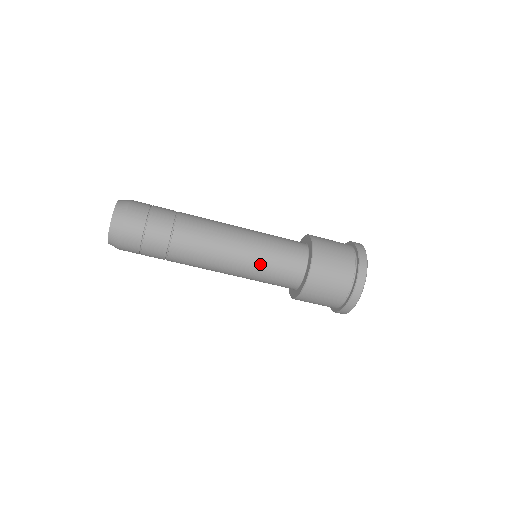
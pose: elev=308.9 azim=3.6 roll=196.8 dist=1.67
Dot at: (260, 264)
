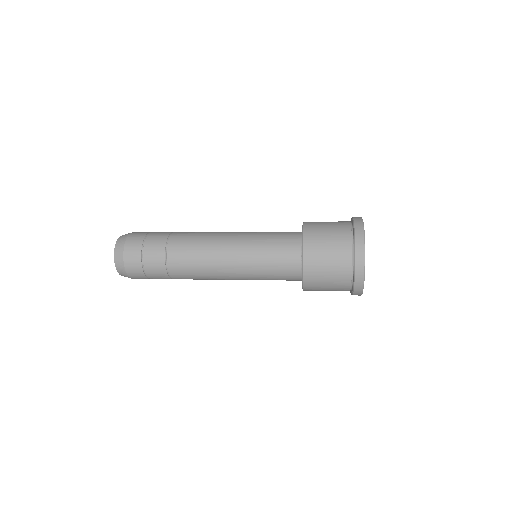
Dot at: (254, 257)
